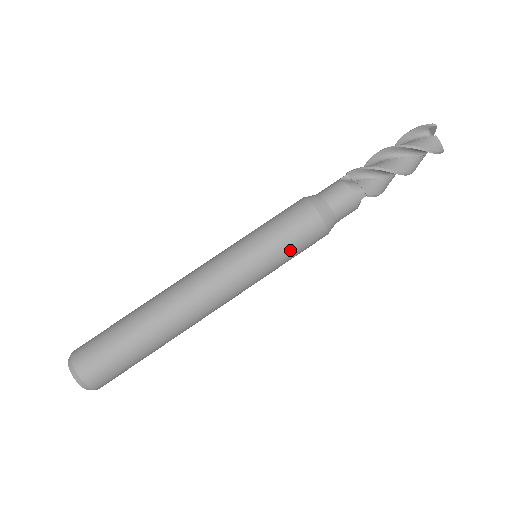
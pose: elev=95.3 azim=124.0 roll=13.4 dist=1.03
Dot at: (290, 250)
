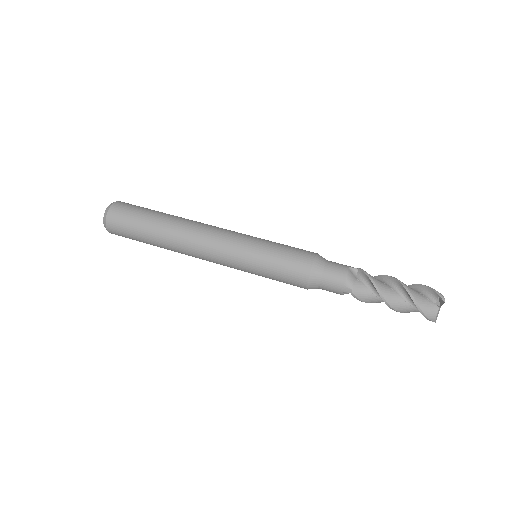
Dot at: (273, 274)
